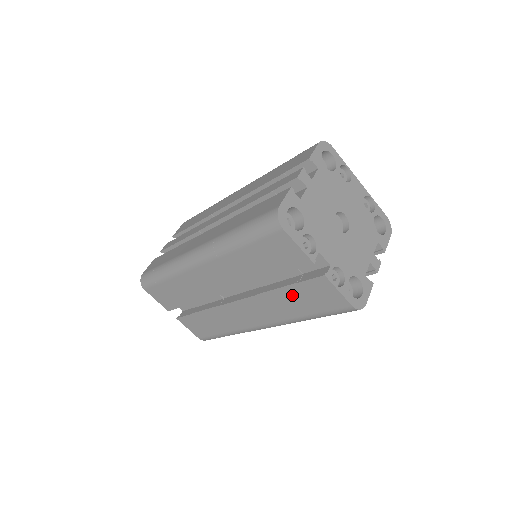
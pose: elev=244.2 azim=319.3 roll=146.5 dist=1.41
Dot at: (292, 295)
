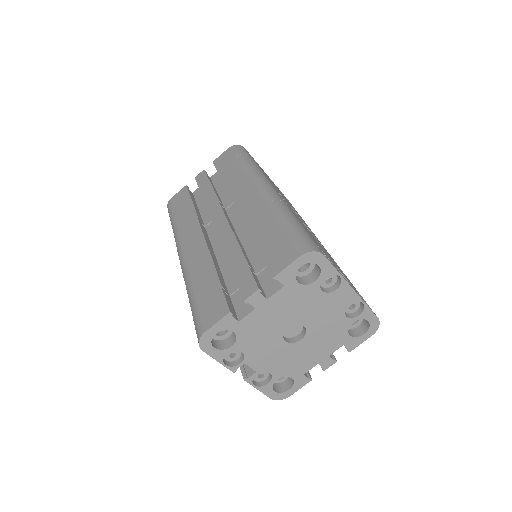
Dot at: occluded
